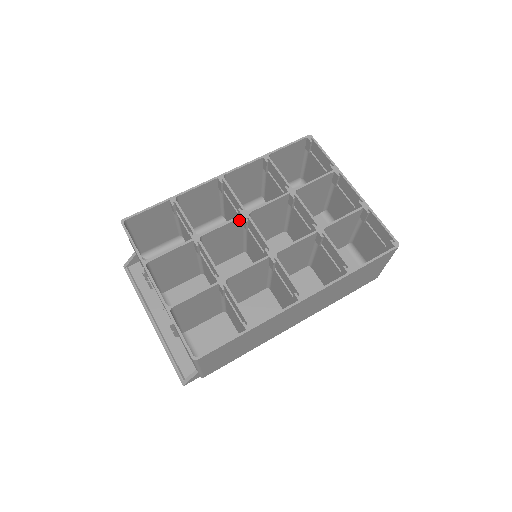
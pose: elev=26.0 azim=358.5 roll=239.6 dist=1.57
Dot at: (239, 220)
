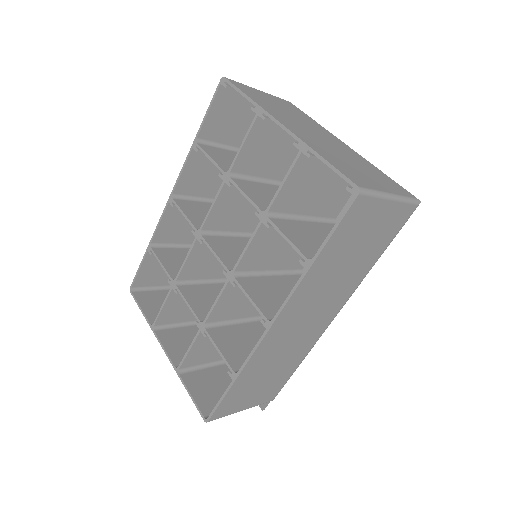
Dot at: (199, 242)
